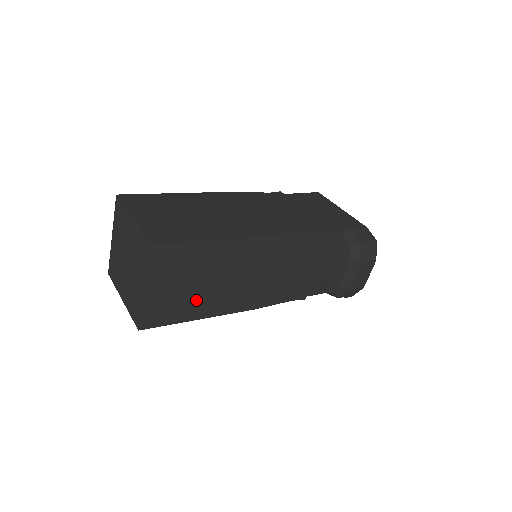
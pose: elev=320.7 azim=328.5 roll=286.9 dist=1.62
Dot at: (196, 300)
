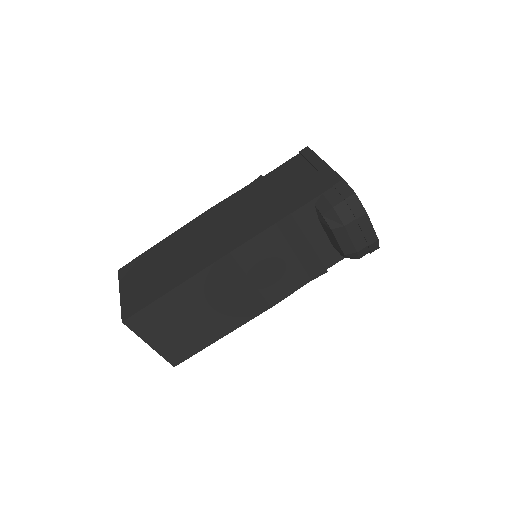
Dot at: (202, 330)
